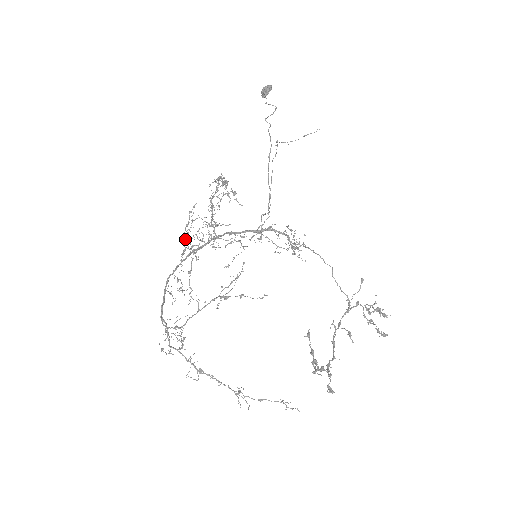
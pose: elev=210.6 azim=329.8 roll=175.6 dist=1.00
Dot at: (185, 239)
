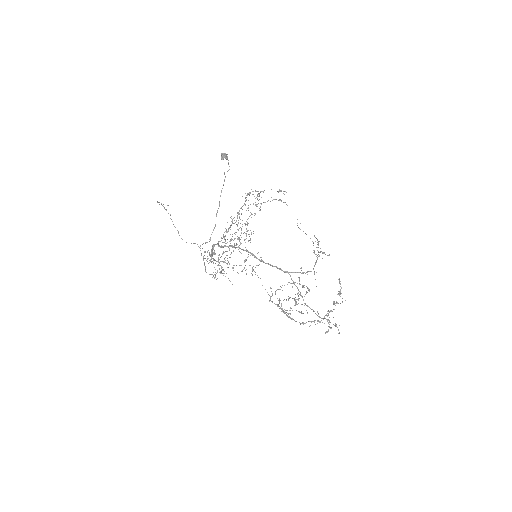
Dot at: (241, 229)
